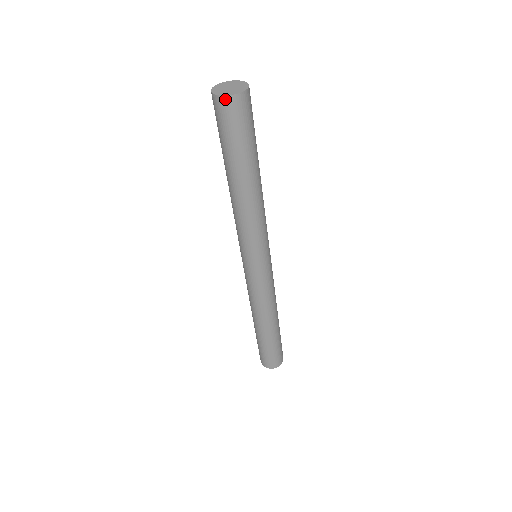
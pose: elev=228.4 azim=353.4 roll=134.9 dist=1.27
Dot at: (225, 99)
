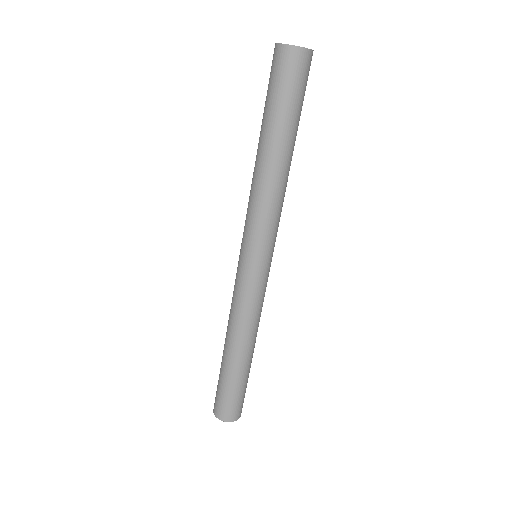
Dot at: (309, 53)
